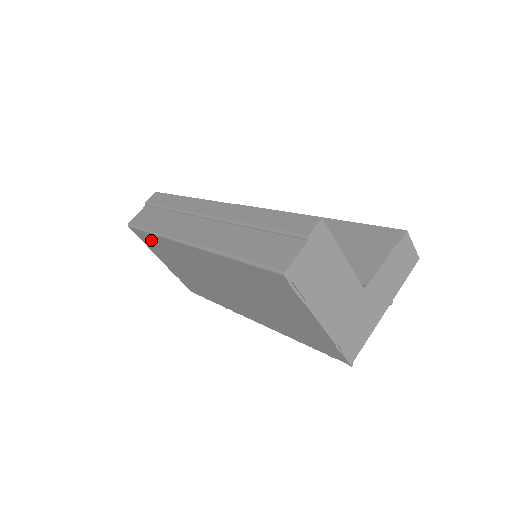
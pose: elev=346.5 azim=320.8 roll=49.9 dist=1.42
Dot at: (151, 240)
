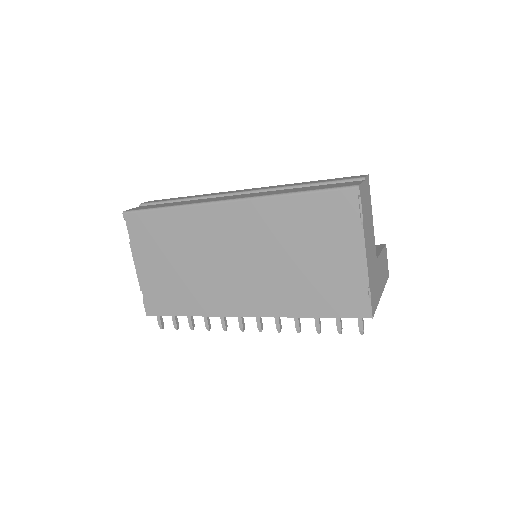
Dot at: (153, 223)
